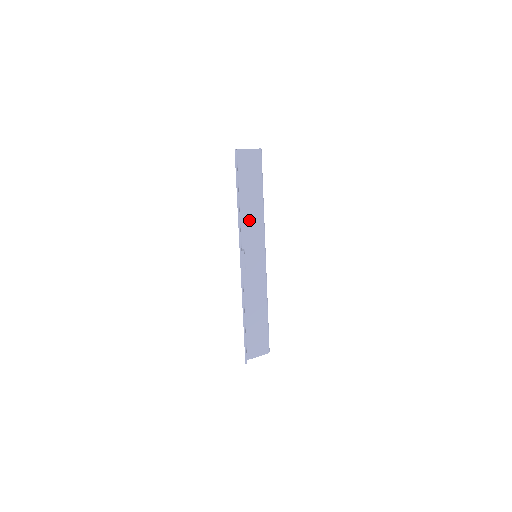
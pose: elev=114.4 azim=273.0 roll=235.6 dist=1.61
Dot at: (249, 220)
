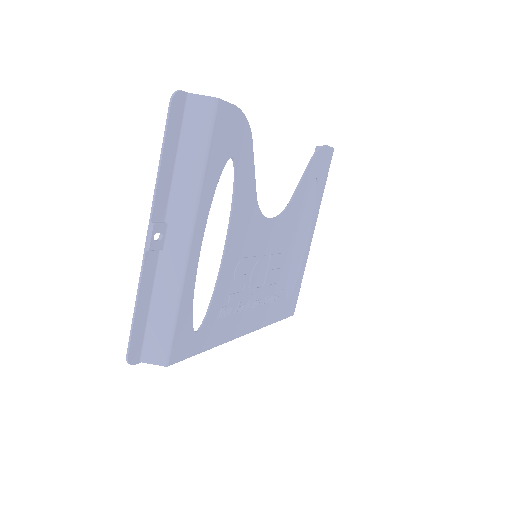
Dot at: (182, 188)
